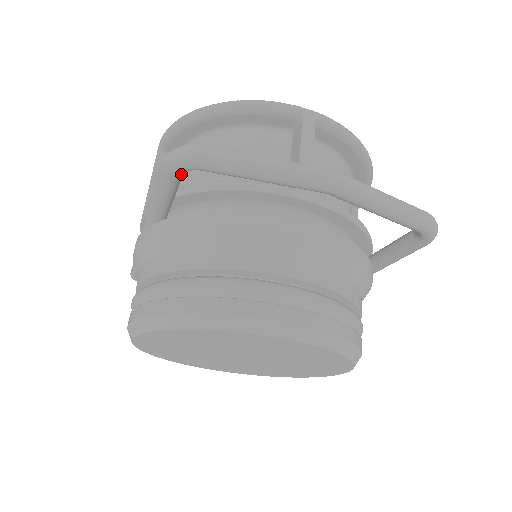
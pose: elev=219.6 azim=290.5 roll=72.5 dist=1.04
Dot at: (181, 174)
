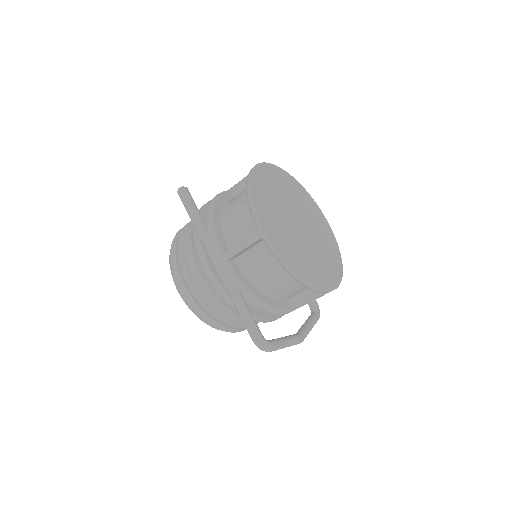
Dot at: occluded
